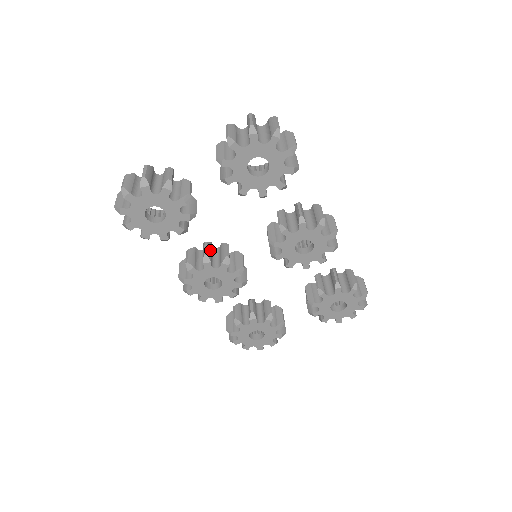
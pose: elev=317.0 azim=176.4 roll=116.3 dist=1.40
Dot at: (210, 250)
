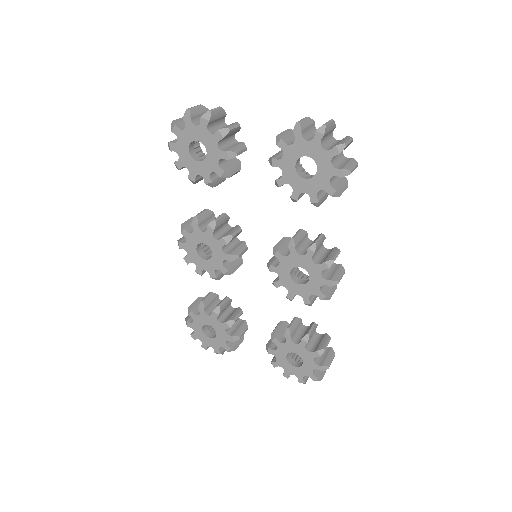
Dot at: (223, 221)
